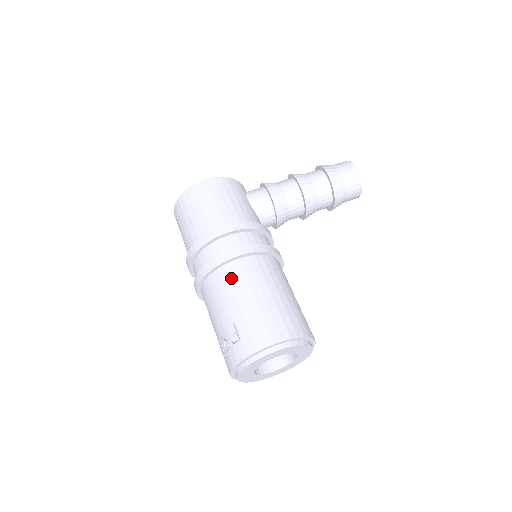
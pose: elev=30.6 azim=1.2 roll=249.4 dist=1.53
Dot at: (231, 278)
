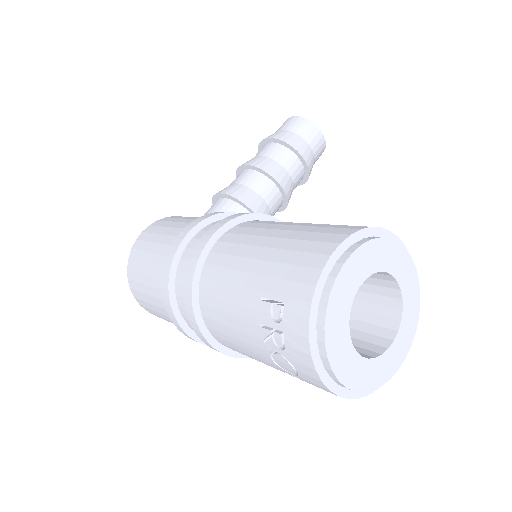
Dot at: (221, 263)
